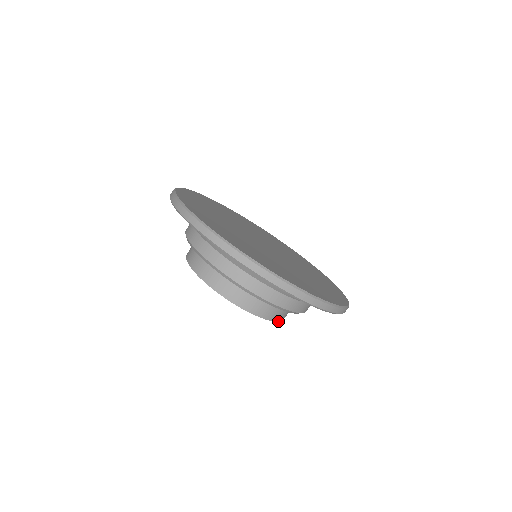
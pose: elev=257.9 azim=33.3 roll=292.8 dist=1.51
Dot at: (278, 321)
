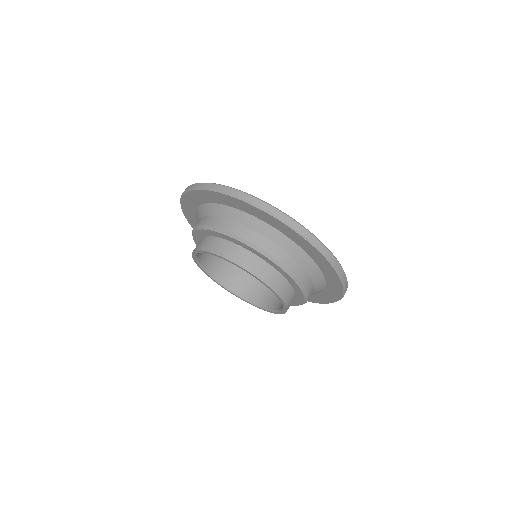
Dot at: (285, 304)
